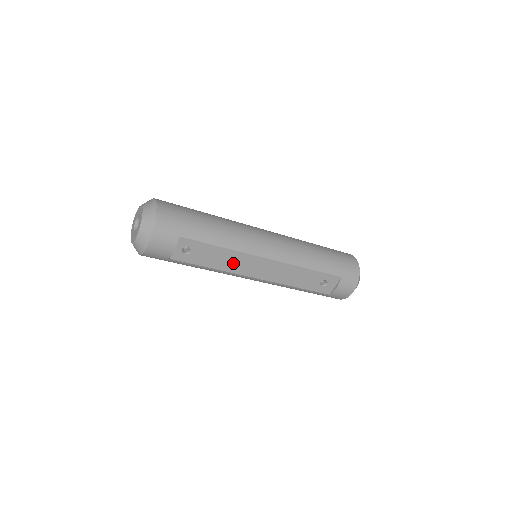
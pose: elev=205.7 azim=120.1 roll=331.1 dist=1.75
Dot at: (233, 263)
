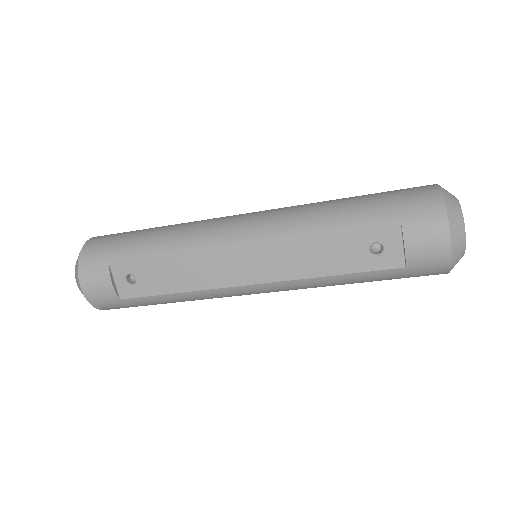
Dot at: (200, 274)
